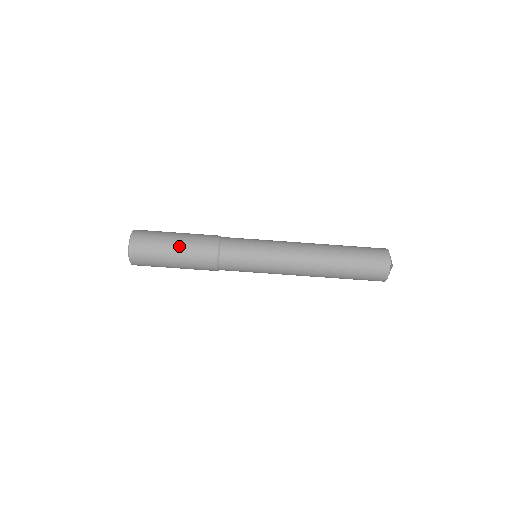
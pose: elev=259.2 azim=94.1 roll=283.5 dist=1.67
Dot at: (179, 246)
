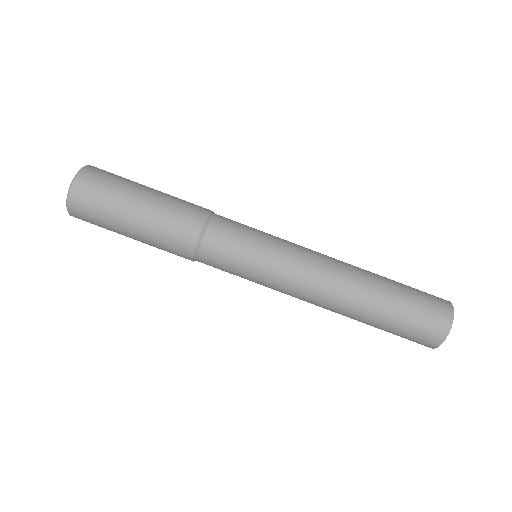
Dot at: (151, 198)
